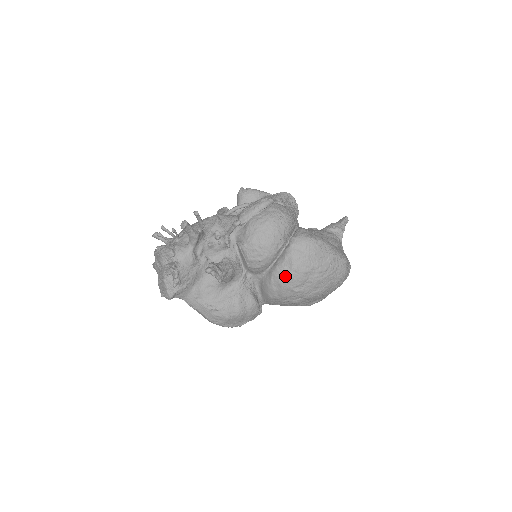
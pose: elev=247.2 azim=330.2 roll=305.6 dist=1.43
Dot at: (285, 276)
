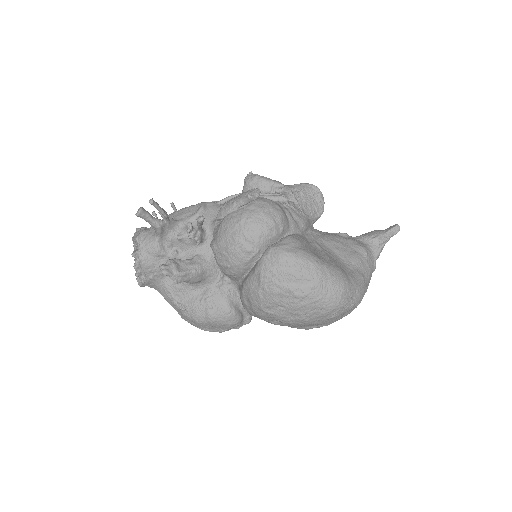
Dot at: (253, 292)
